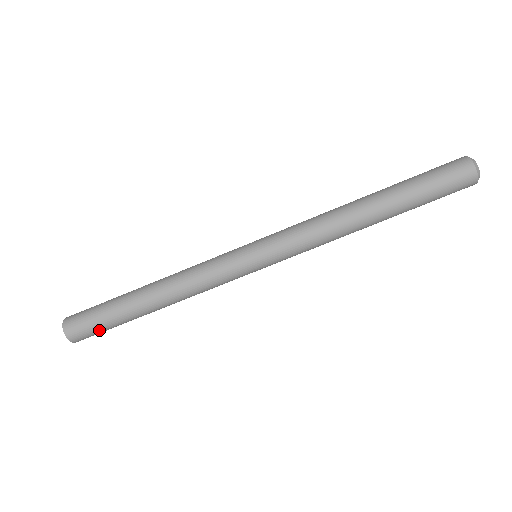
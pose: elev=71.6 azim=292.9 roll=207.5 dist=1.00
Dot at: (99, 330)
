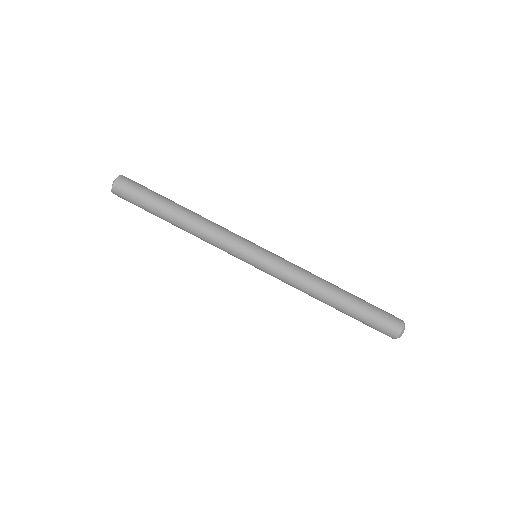
Dot at: (136, 194)
